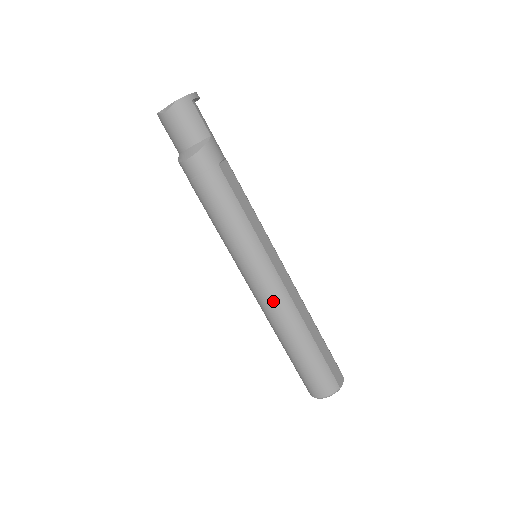
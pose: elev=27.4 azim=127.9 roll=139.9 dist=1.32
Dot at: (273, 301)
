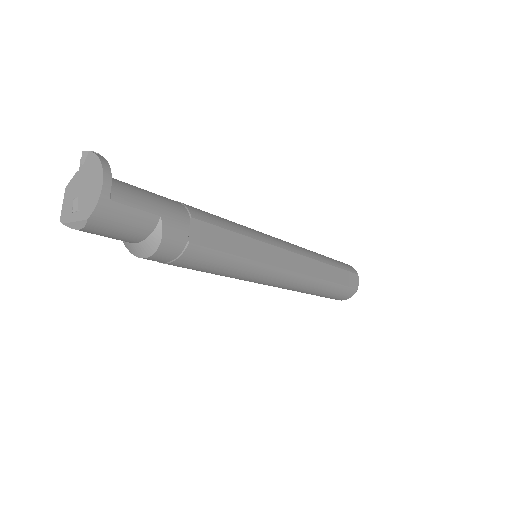
Dot at: (288, 287)
